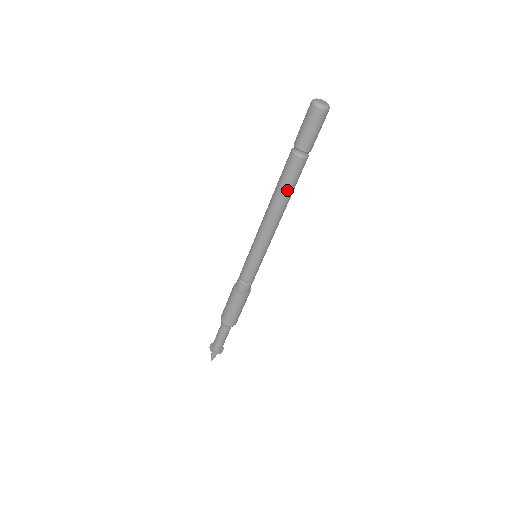
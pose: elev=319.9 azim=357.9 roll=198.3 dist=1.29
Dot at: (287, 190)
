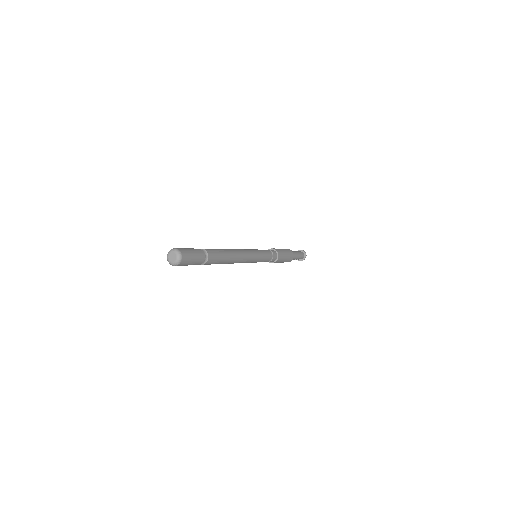
Dot at: occluded
